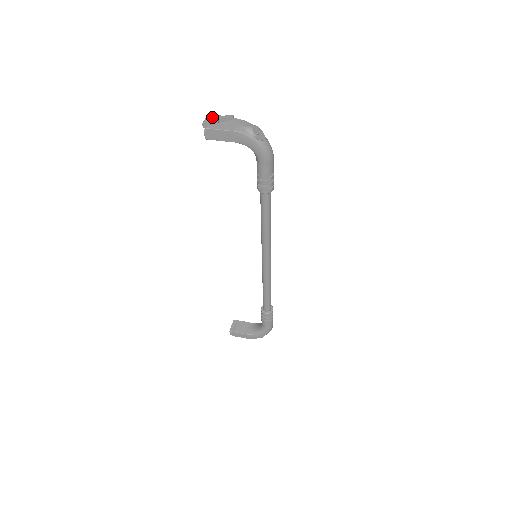
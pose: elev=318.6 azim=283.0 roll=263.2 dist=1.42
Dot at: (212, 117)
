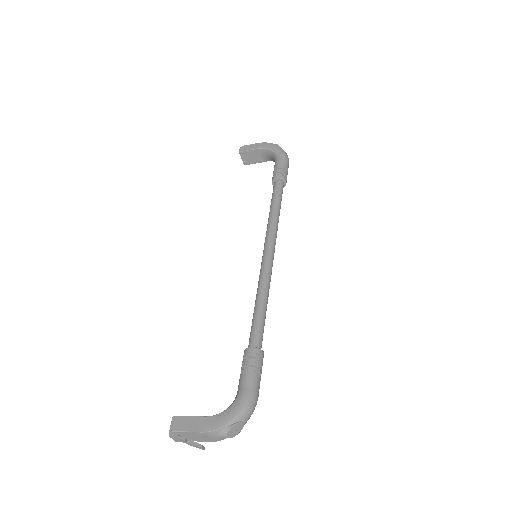
Dot at: occluded
